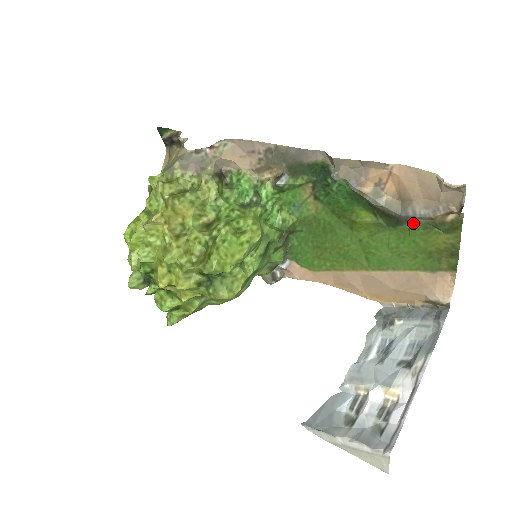
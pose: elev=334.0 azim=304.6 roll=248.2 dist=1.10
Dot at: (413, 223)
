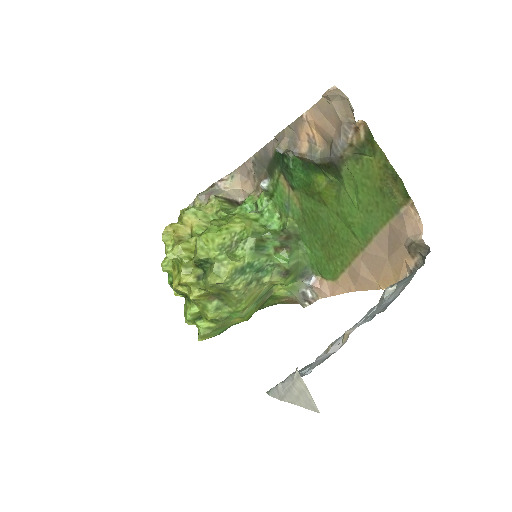
Dot at: (345, 161)
